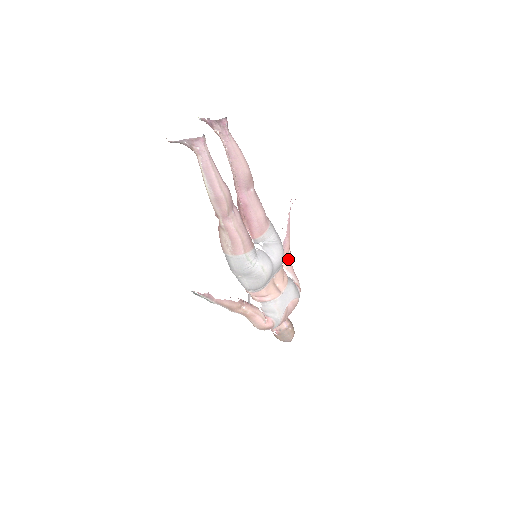
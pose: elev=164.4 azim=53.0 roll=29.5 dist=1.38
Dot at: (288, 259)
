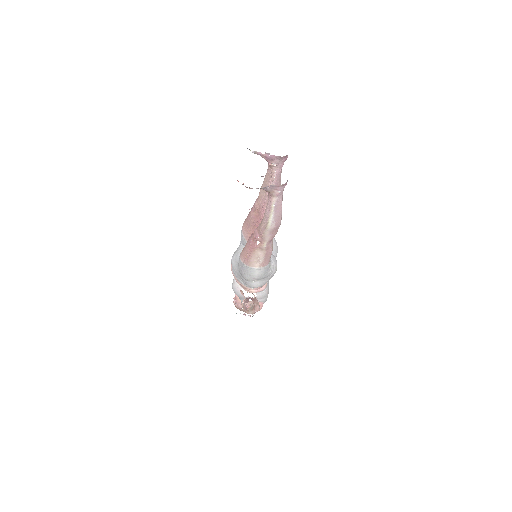
Dot at: occluded
